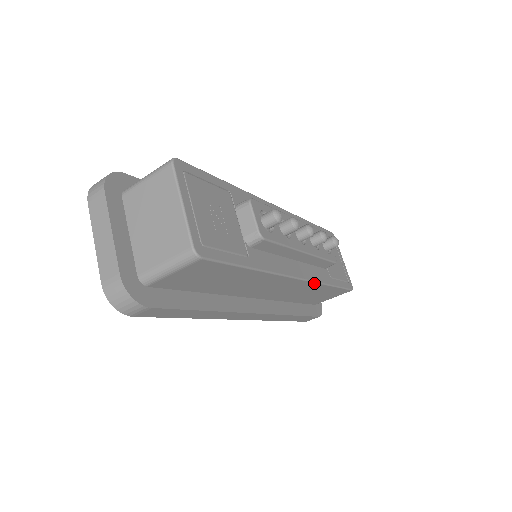
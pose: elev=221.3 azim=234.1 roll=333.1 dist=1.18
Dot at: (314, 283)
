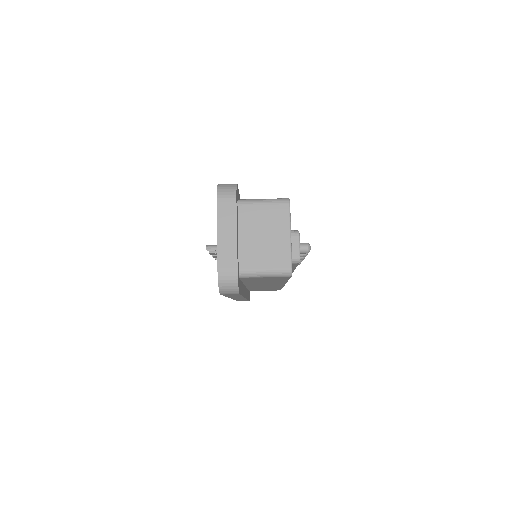
Dot at: occluded
